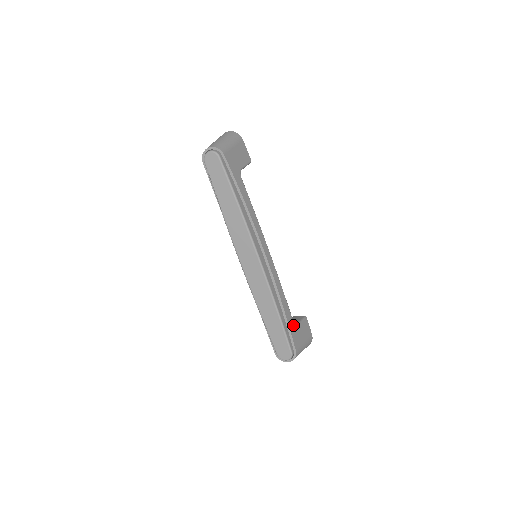
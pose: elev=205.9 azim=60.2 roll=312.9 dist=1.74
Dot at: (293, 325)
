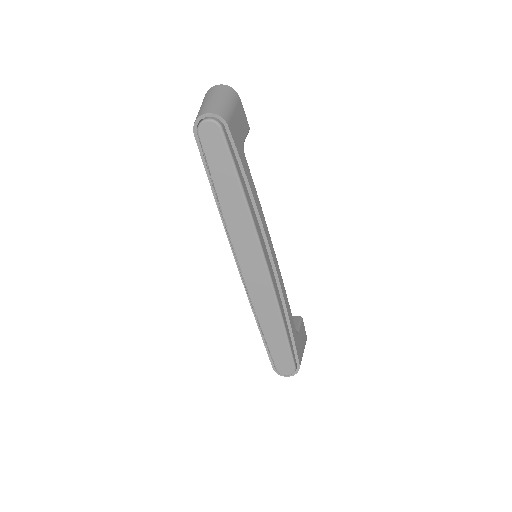
Dot at: (296, 335)
